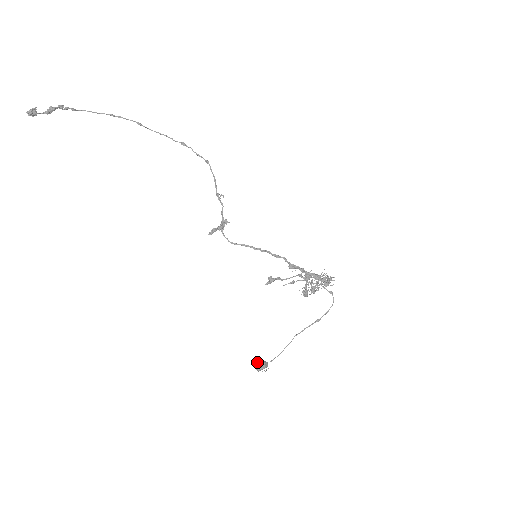
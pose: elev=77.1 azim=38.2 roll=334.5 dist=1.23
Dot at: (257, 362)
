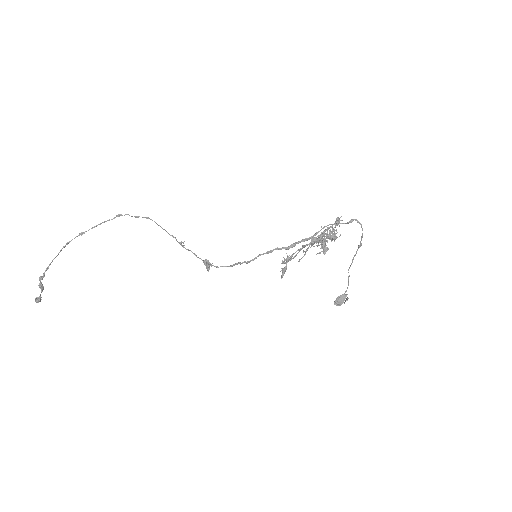
Dot at: (334, 301)
